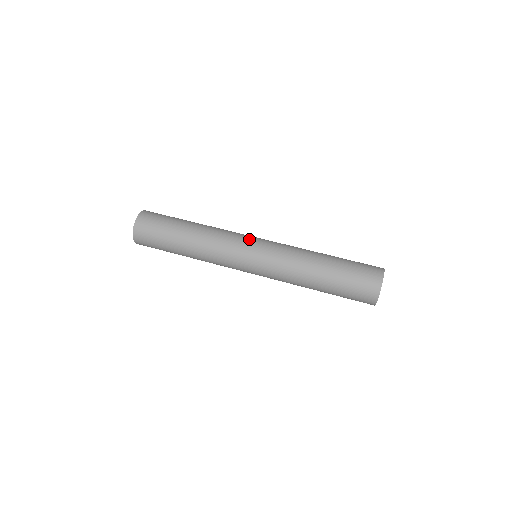
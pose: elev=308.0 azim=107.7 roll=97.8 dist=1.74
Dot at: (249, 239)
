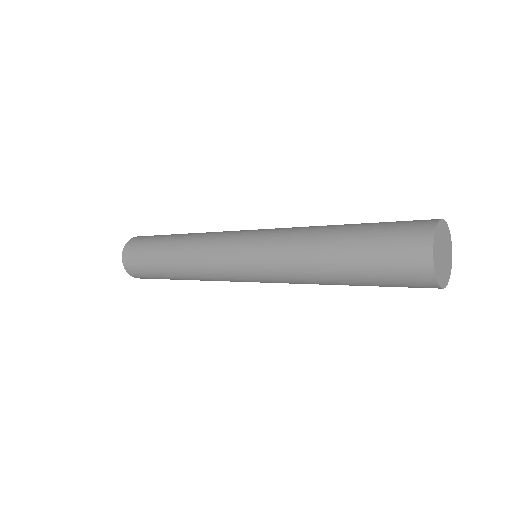
Dot at: (244, 230)
